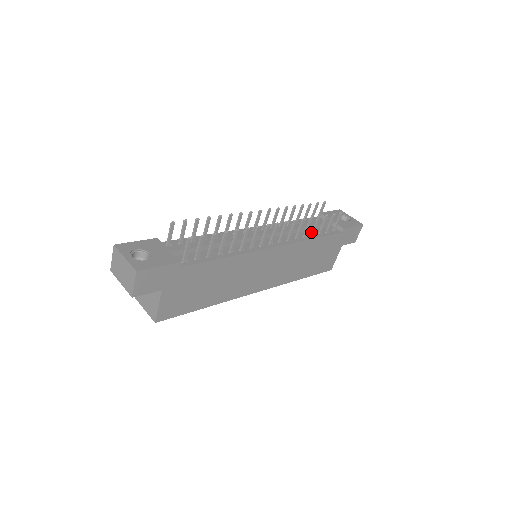
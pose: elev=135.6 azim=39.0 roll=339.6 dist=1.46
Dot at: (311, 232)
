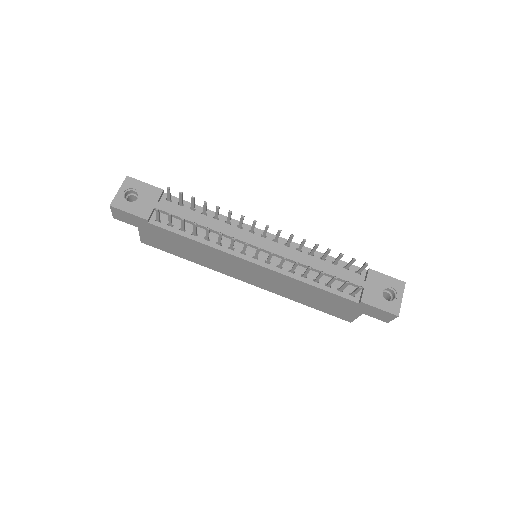
Dot at: (321, 277)
